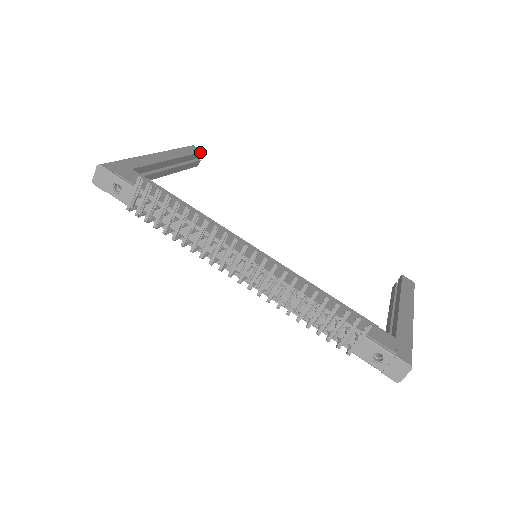
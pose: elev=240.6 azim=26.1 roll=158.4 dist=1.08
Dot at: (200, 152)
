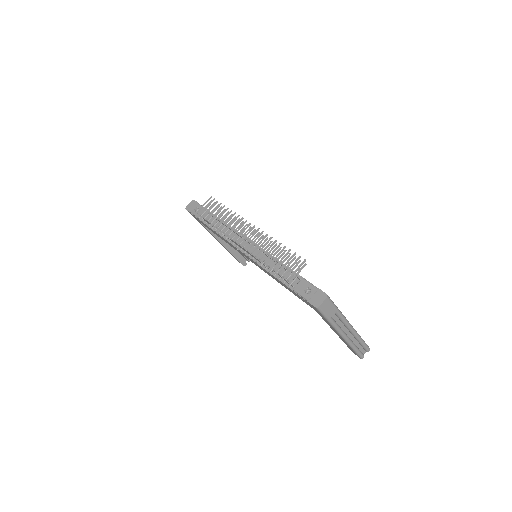
Dot at: occluded
